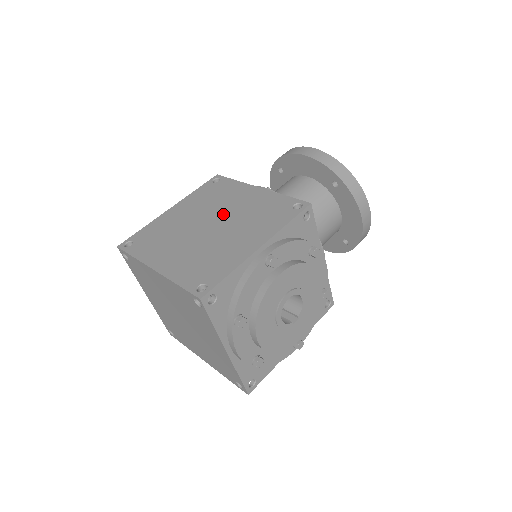
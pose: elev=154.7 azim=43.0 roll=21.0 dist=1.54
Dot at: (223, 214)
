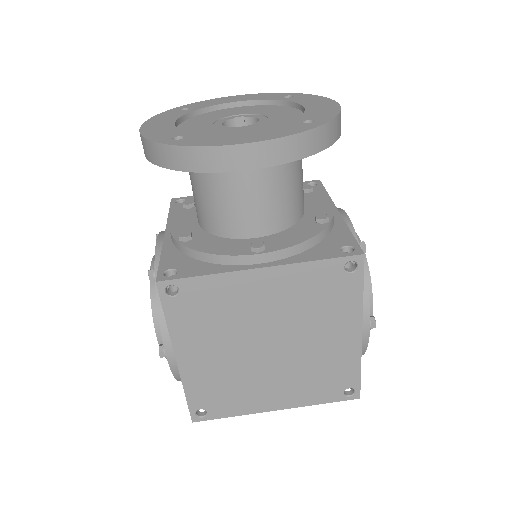
Dot at: (265, 328)
